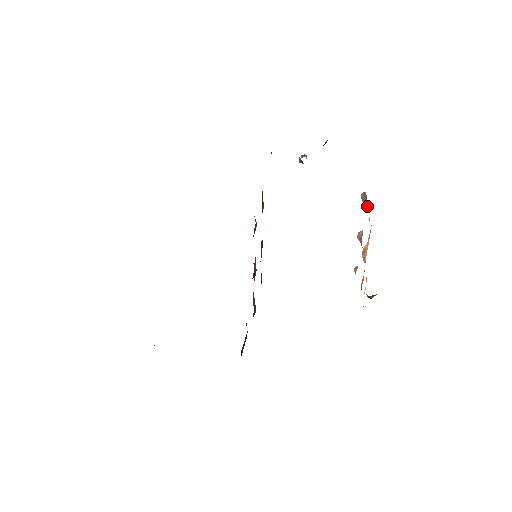
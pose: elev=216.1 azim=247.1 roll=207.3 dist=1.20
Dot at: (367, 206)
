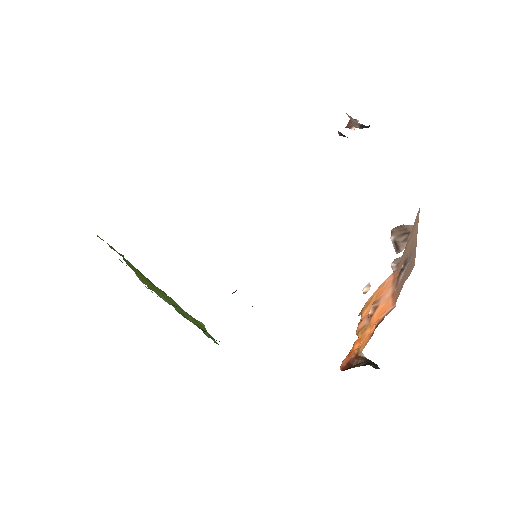
Dot at: (404, 240)
